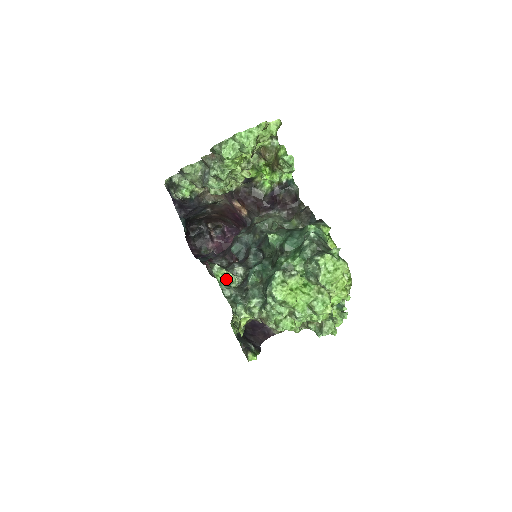
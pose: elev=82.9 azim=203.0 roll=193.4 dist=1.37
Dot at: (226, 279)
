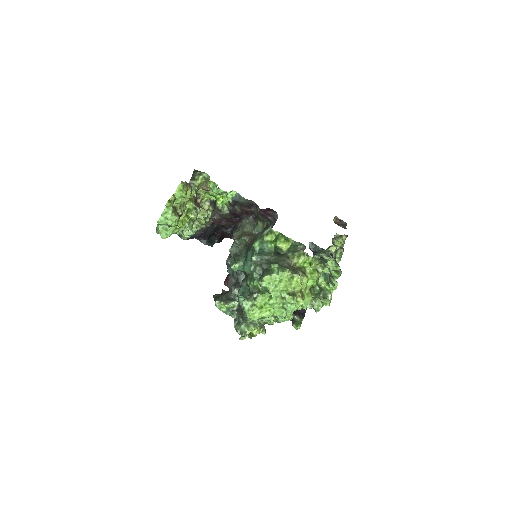
Dot at: (228, 307)
